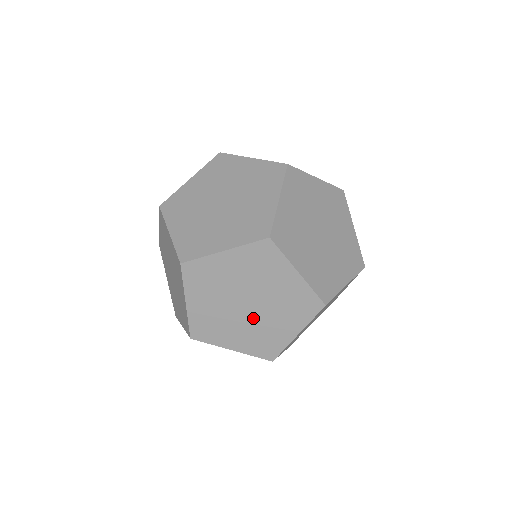
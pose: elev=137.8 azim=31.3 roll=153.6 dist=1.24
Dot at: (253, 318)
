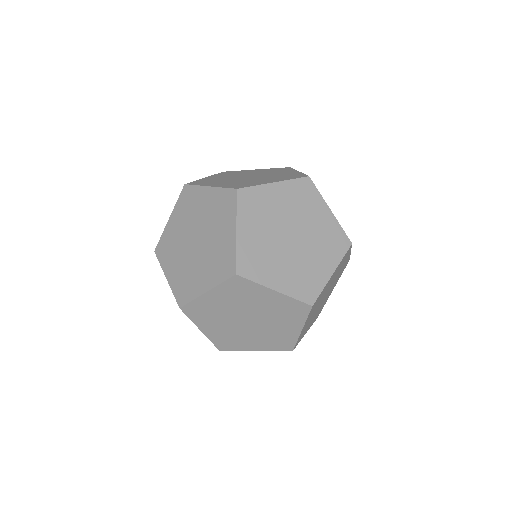
Dot at: occluded
